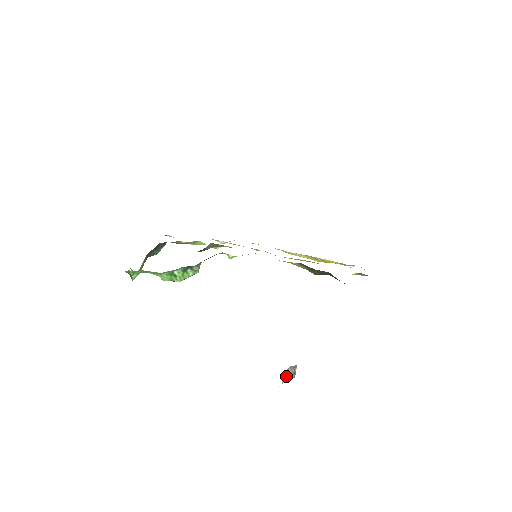
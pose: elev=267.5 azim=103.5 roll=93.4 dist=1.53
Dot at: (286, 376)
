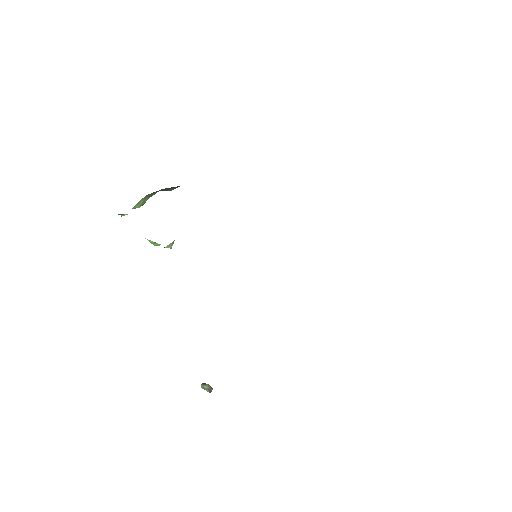
Dot at: (204, 386)
